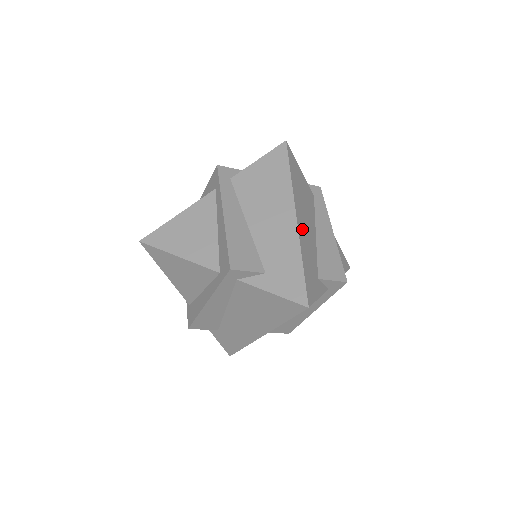
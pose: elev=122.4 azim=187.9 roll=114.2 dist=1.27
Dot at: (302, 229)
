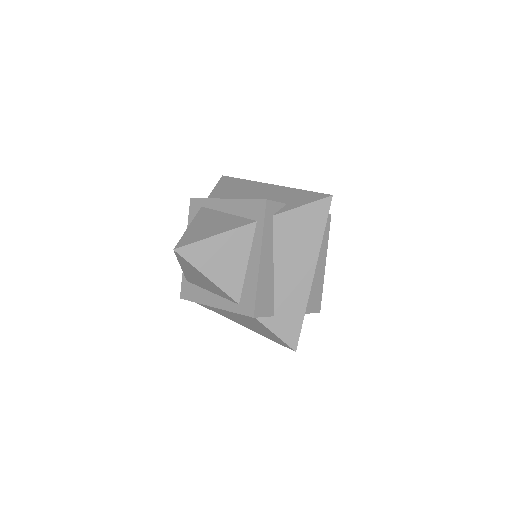
Dot at: occluded
